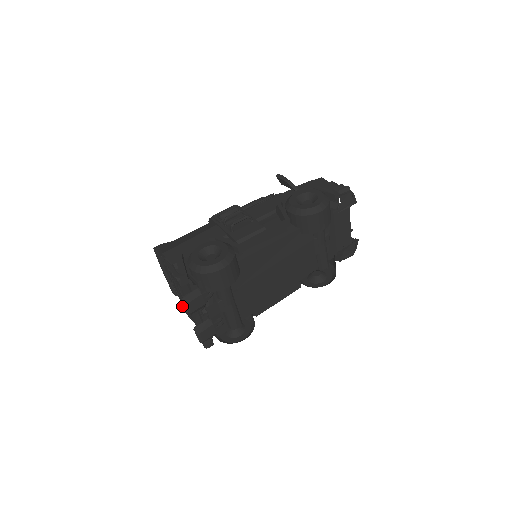
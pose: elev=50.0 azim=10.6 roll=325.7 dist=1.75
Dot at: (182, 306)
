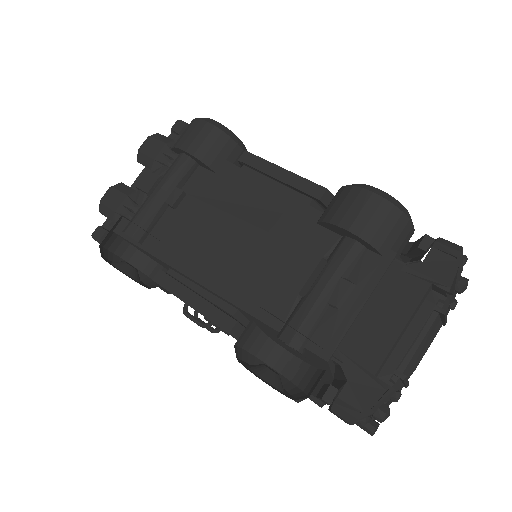
Dot at: occluded
